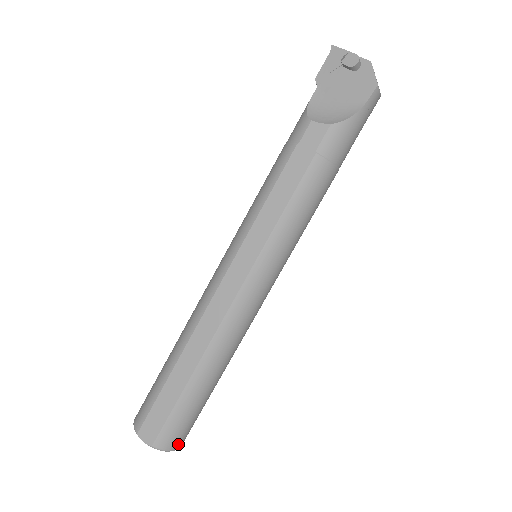
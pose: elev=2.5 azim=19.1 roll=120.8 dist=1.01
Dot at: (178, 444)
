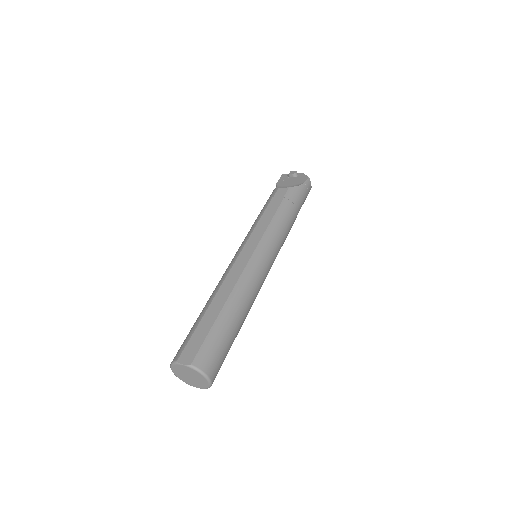
Dot at: (211, 372)
